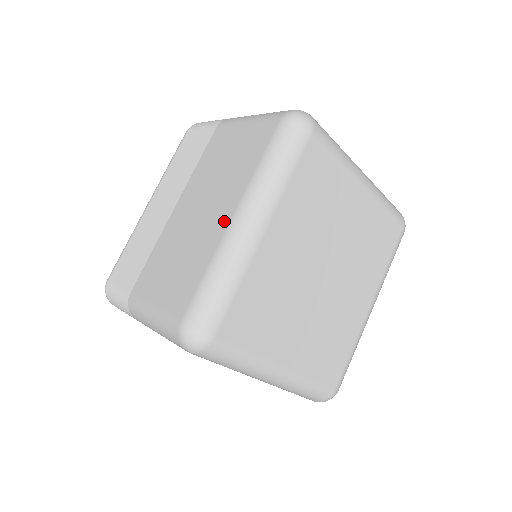
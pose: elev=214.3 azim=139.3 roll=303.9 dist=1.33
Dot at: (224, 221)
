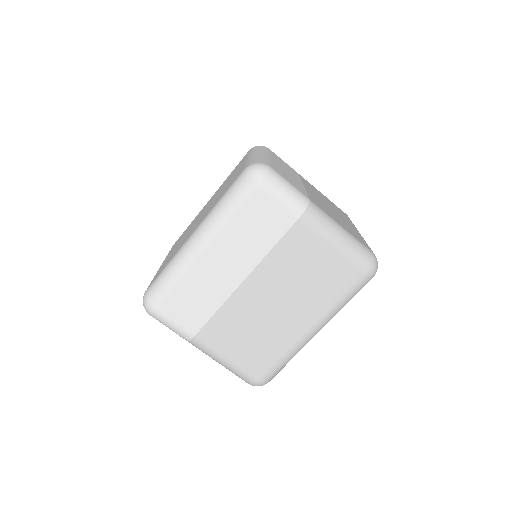
Dot at: (300, 329)
